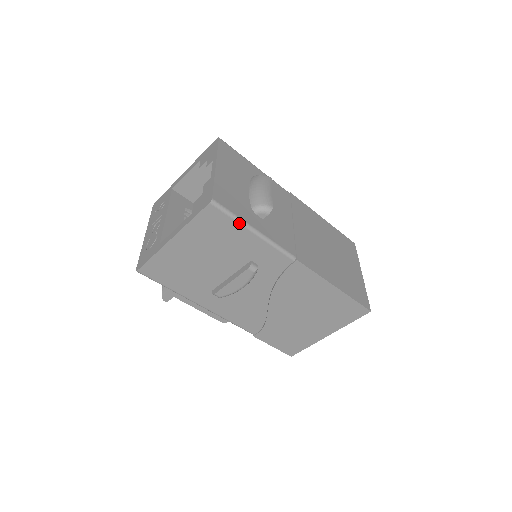
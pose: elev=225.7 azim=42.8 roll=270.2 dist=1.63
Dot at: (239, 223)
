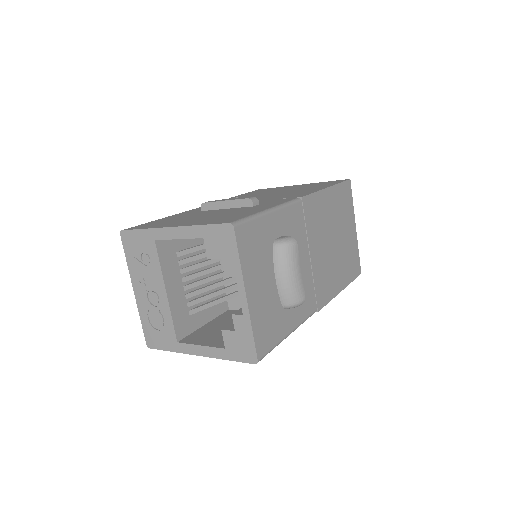
Dot at: (277, 345)
